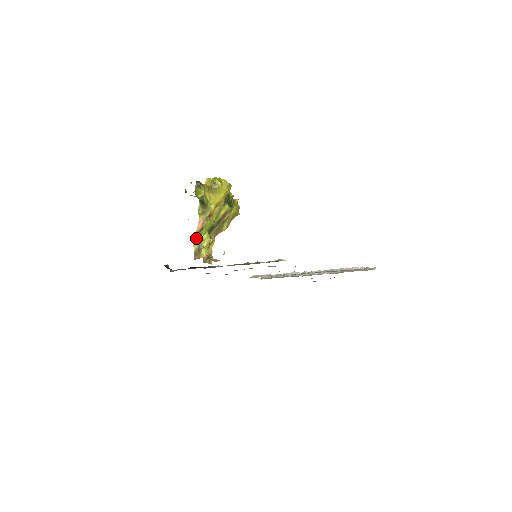
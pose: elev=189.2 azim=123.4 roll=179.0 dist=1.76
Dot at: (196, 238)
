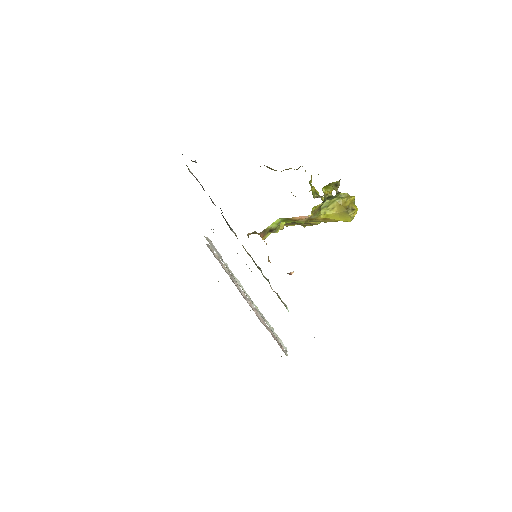
Dot at: (282, 220)
